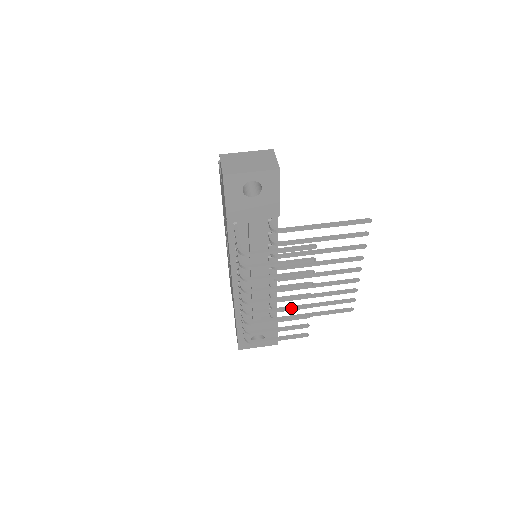
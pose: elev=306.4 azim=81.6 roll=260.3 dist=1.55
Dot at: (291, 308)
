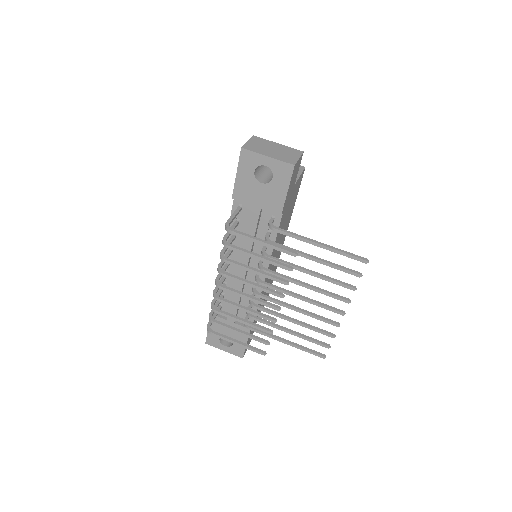
Dot at: (256, 313)
